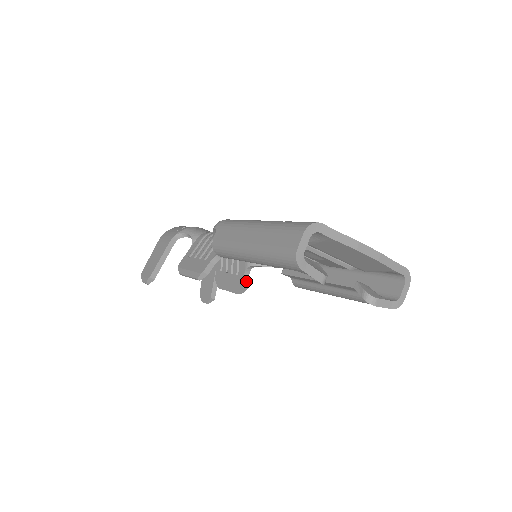
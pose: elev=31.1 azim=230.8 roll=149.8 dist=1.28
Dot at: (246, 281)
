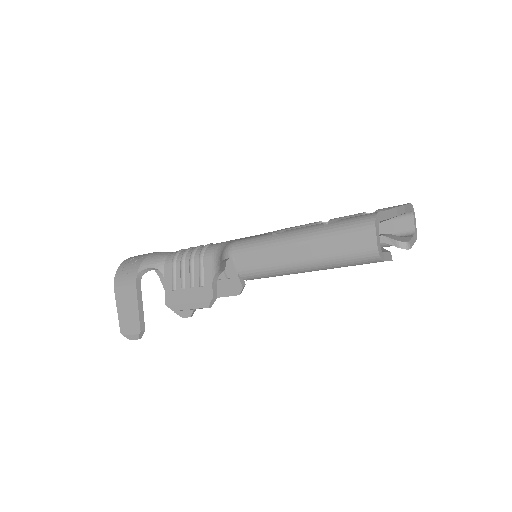
Dot at: (242, 280)
